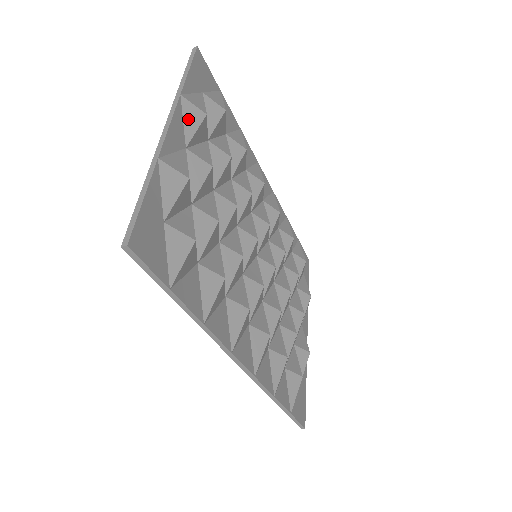
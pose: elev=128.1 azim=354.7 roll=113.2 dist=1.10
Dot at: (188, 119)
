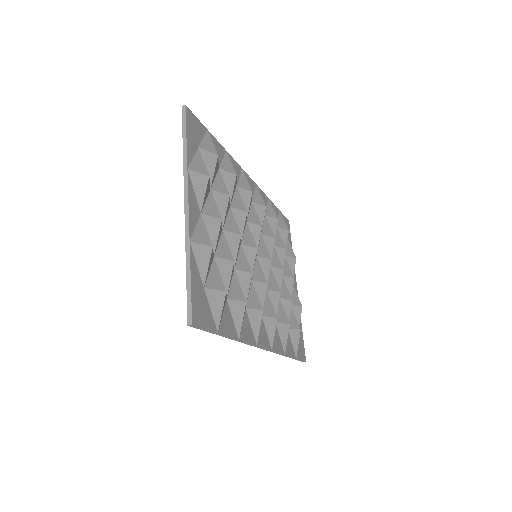
Dot at: (197, 187)
